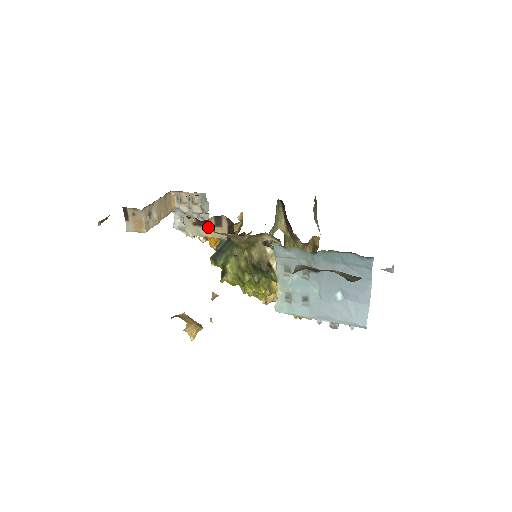
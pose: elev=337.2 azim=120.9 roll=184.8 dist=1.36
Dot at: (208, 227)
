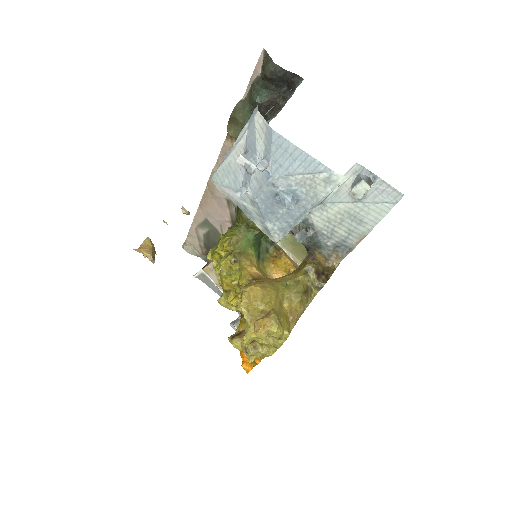
Dot at: (235, 211)
